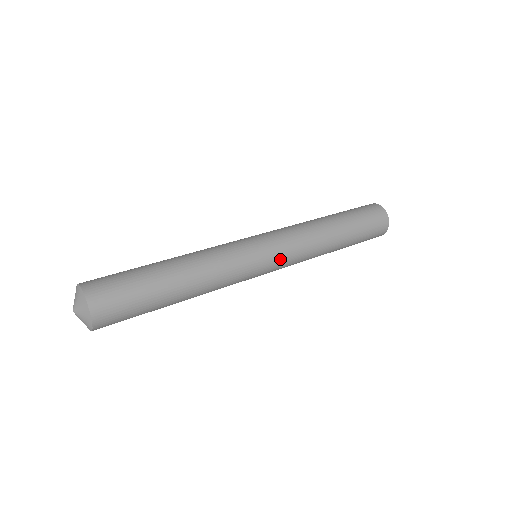
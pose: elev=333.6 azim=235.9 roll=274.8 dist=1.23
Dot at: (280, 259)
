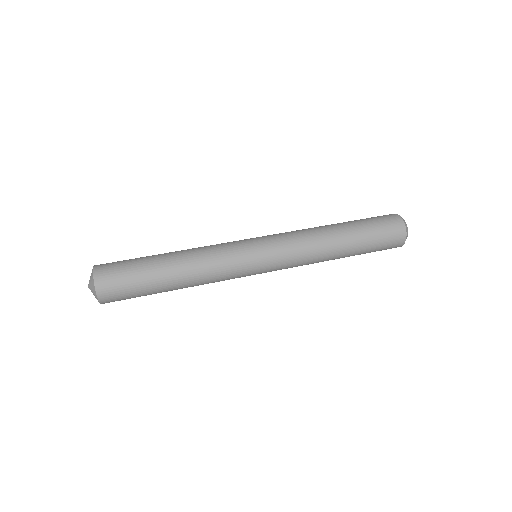
Dot at: (273, 251)
